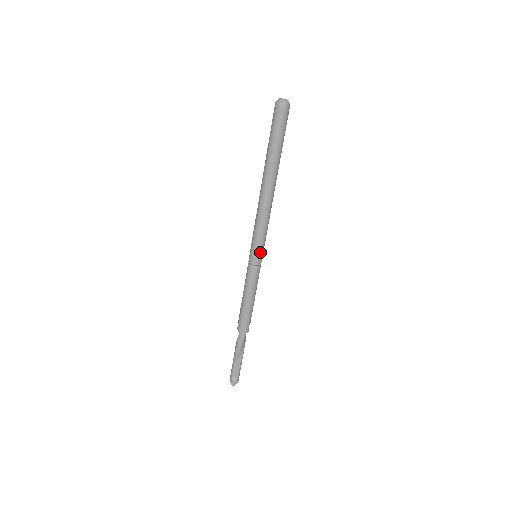
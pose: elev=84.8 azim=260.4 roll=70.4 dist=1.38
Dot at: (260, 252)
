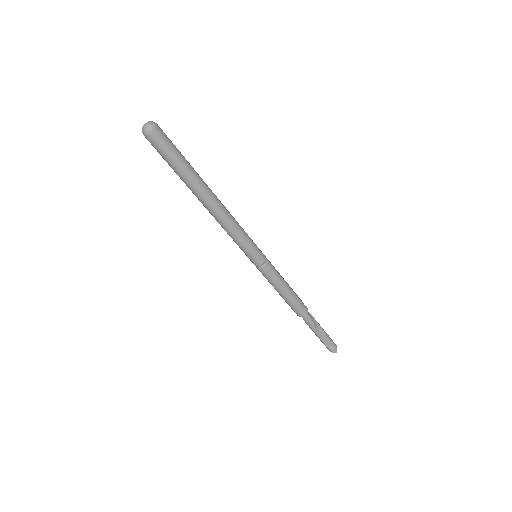
Dot at: (256, 252)
